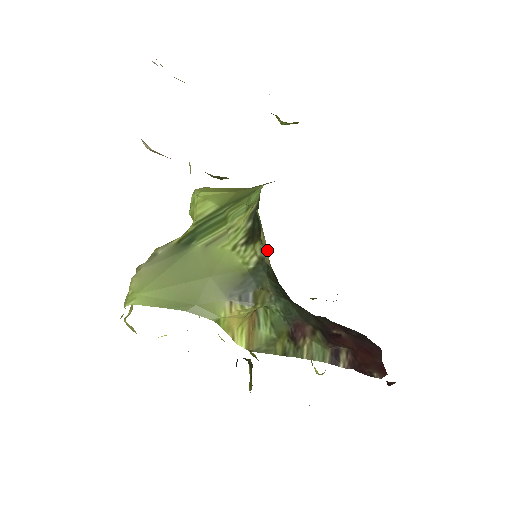
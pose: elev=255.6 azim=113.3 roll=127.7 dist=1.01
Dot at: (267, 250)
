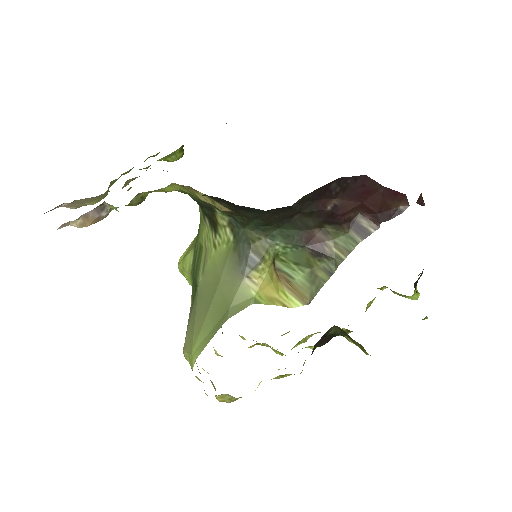
Dot at: (211, 200)
